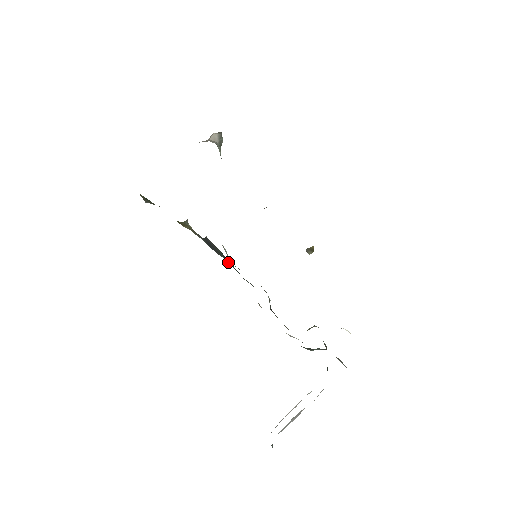
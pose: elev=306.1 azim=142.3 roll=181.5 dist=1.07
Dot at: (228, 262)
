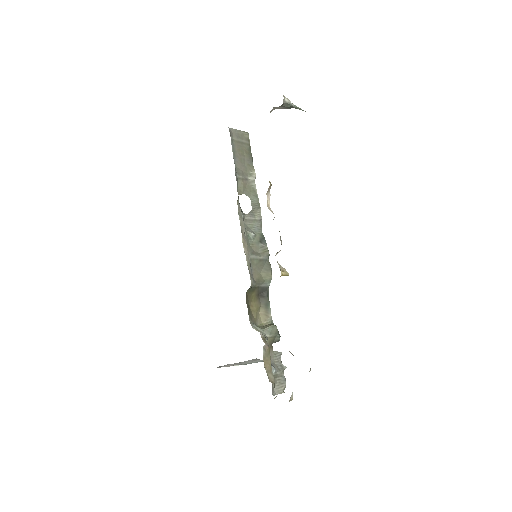
Dot at: (262, 236)
